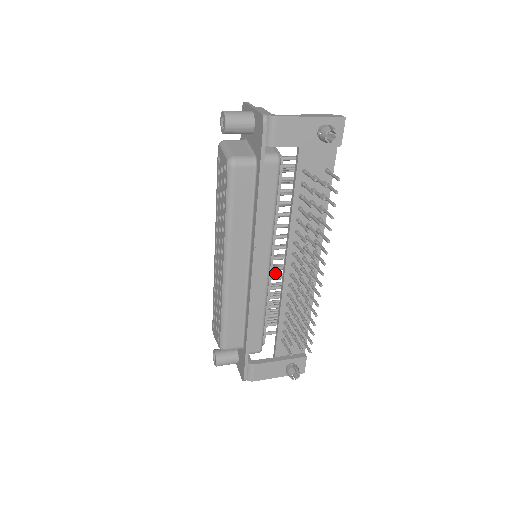
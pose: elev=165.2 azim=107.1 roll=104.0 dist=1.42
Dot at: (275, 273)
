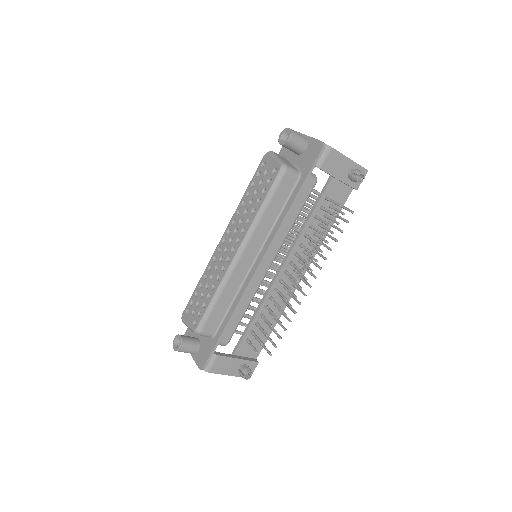
Dot at: occluded
